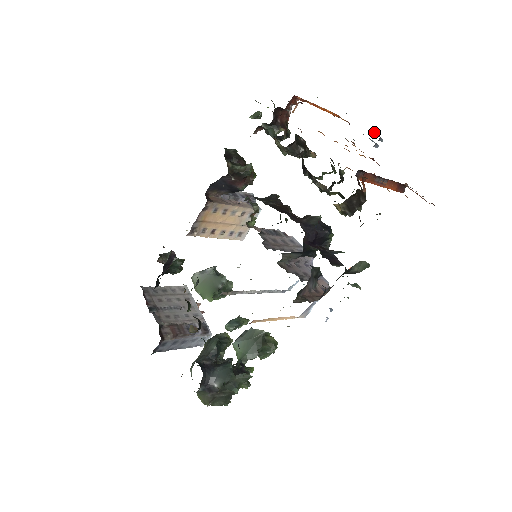
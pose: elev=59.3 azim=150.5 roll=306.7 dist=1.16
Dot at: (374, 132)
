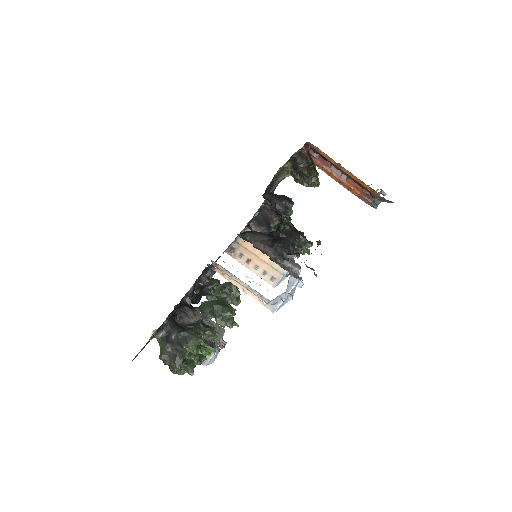
Dot at: occluded
